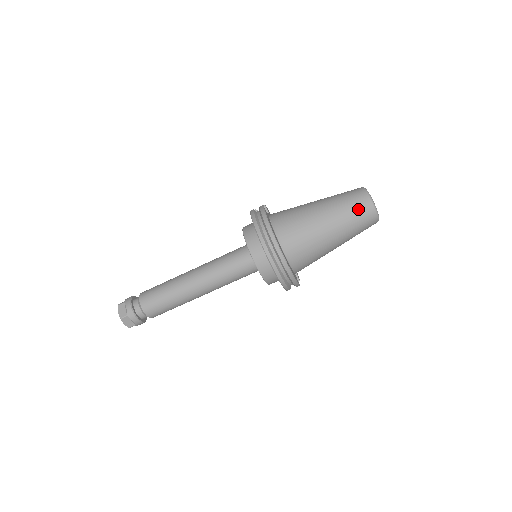
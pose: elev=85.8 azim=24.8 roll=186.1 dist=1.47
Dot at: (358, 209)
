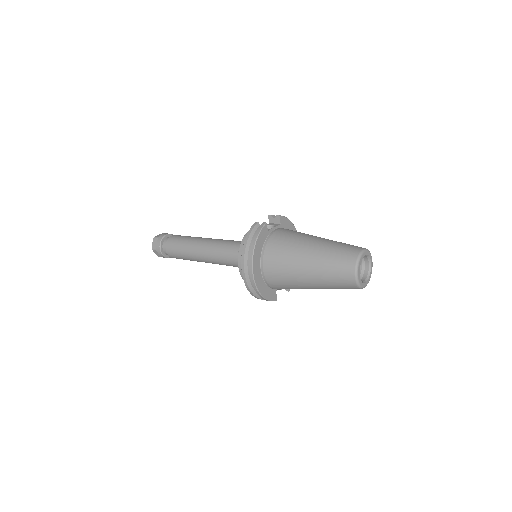
Dot at: (339, 273)
